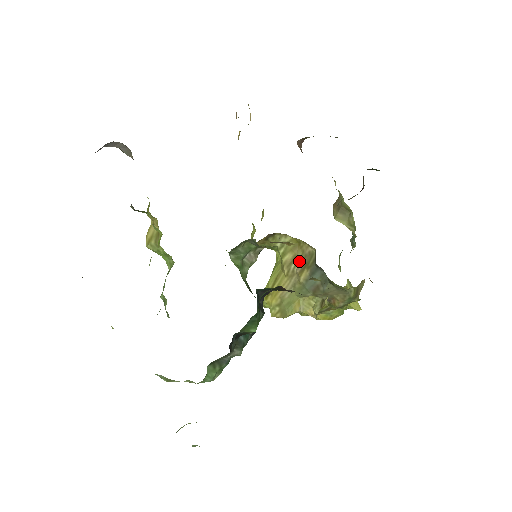
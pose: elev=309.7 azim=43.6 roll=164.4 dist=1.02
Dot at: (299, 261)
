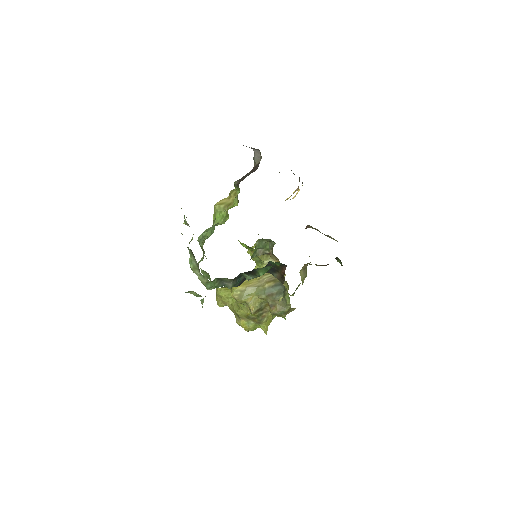
Dot at: (271, 276)
